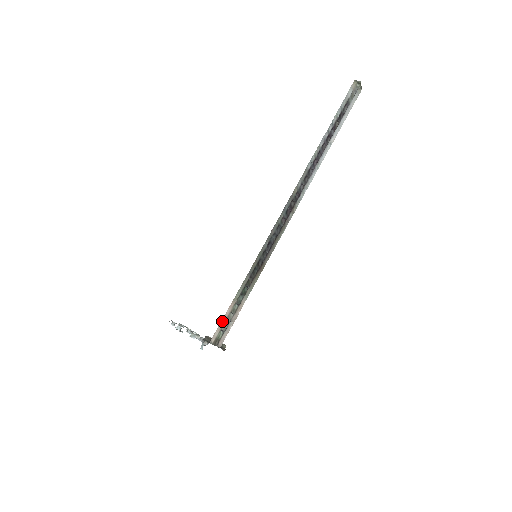
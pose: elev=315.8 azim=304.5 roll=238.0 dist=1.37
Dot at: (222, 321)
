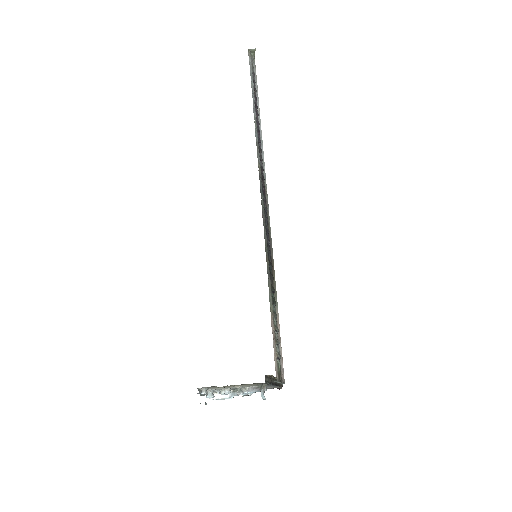
Dot at: (273, 346)
